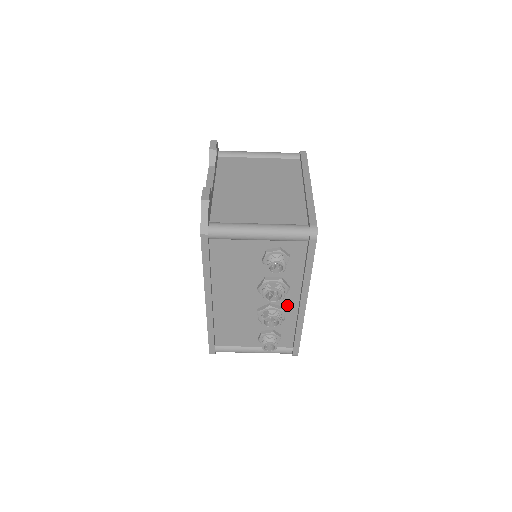
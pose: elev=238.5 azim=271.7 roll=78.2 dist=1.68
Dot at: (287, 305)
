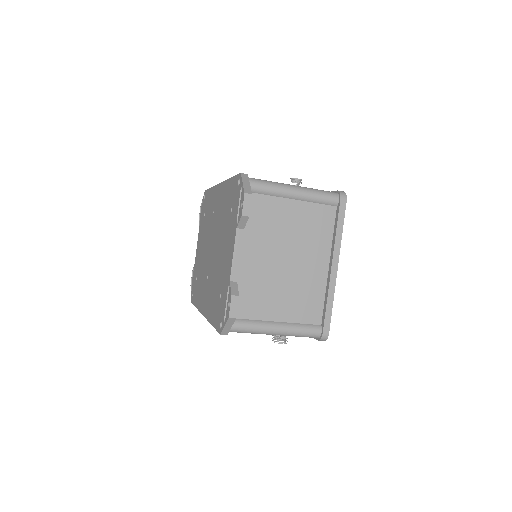
Dot at: occluded
